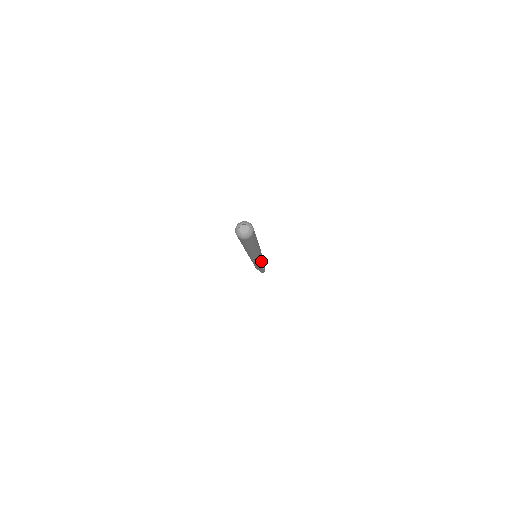
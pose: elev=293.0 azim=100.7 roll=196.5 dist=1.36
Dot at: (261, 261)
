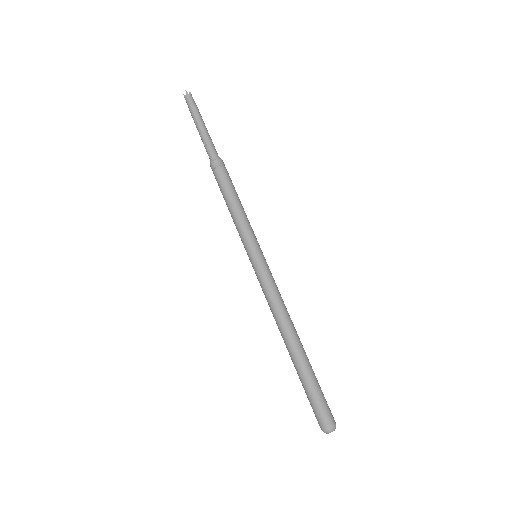
Dot at: occluded
